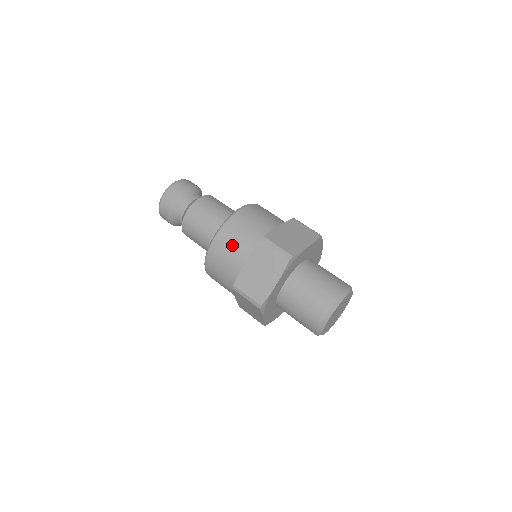
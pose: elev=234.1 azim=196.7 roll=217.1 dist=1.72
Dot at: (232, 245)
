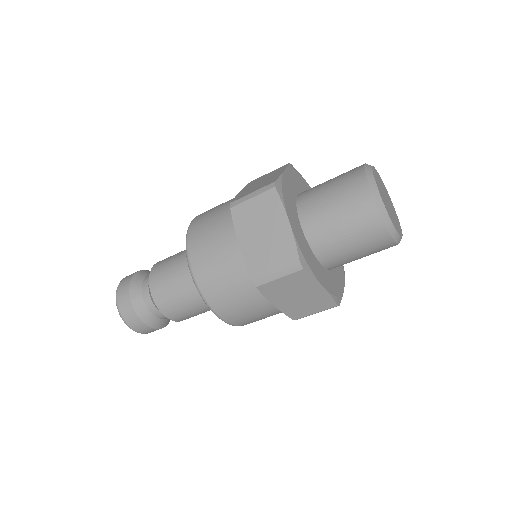
Dot at: (212, 250)
